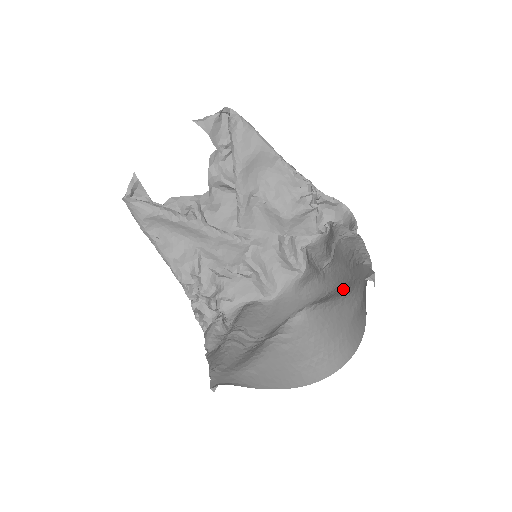
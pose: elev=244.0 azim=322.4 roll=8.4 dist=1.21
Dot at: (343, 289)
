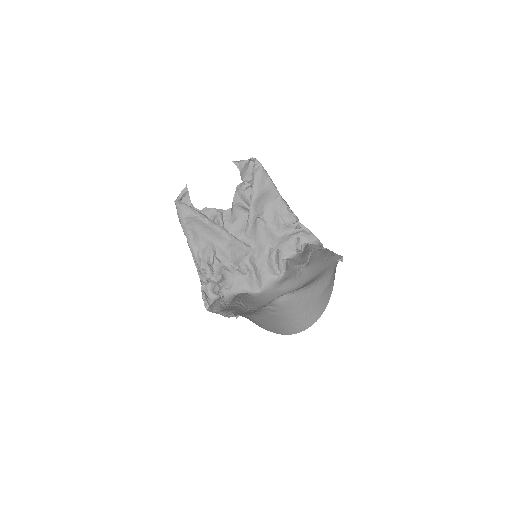
Dot at: (316, 277)
